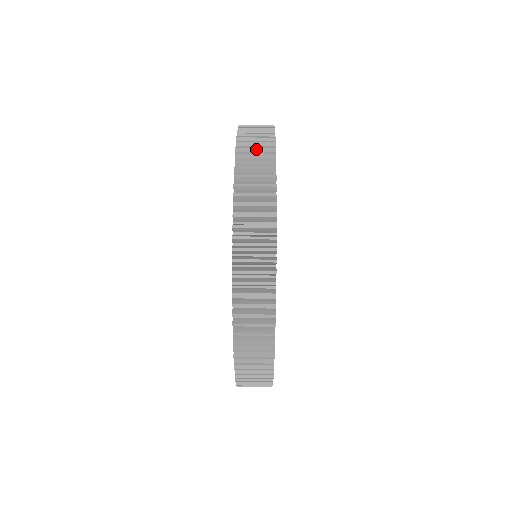
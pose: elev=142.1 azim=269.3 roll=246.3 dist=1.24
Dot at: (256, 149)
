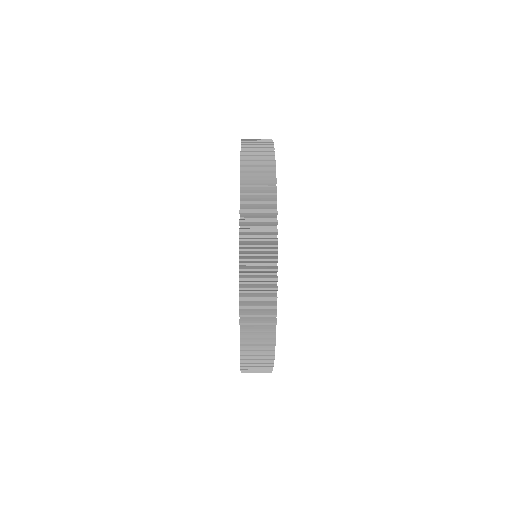
Dot at: (257, 142)
